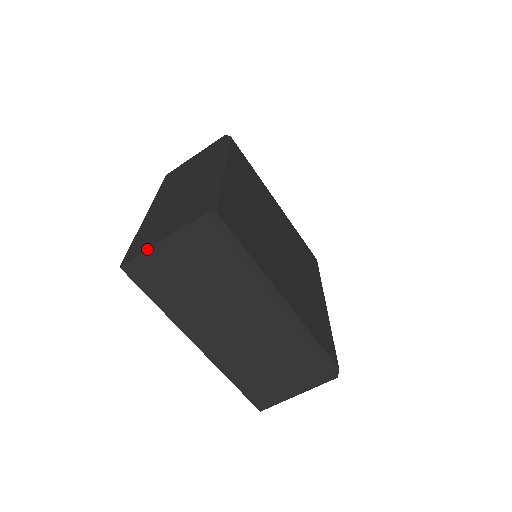
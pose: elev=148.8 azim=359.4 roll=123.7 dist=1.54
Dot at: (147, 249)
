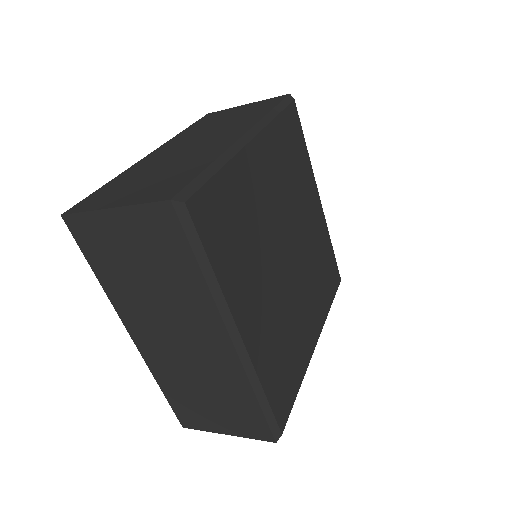
Dot at: (94, 209)
